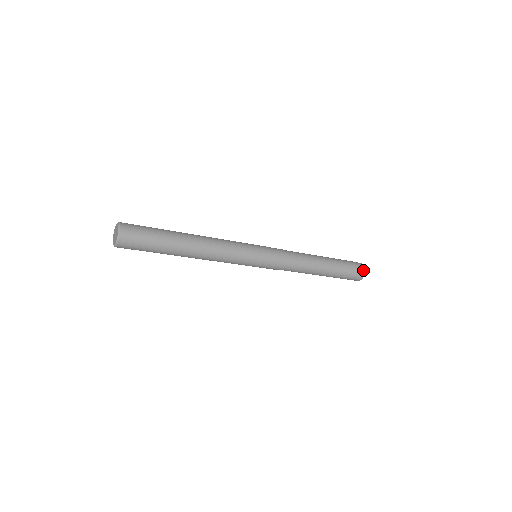
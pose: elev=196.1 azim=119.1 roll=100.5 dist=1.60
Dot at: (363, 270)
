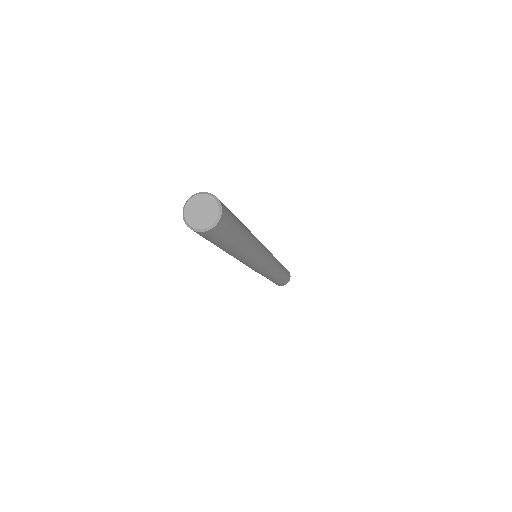
Dot at: occluded
